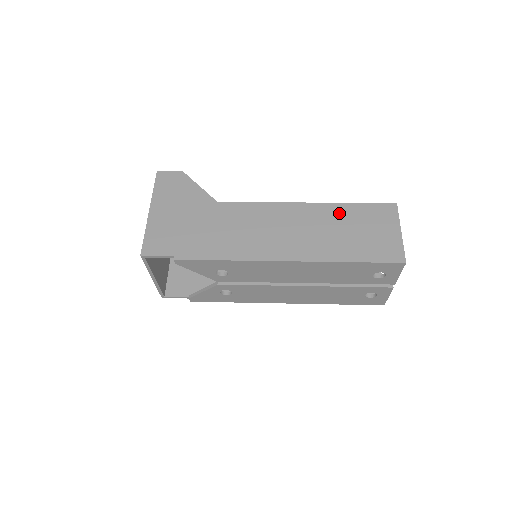
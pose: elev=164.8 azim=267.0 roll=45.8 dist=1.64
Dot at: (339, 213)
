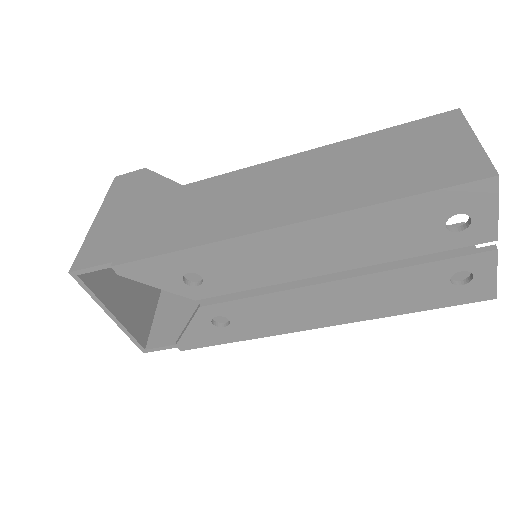
Dot at: (362, 147)
